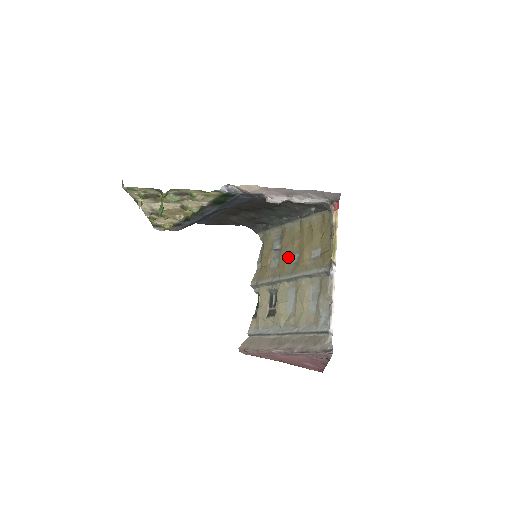
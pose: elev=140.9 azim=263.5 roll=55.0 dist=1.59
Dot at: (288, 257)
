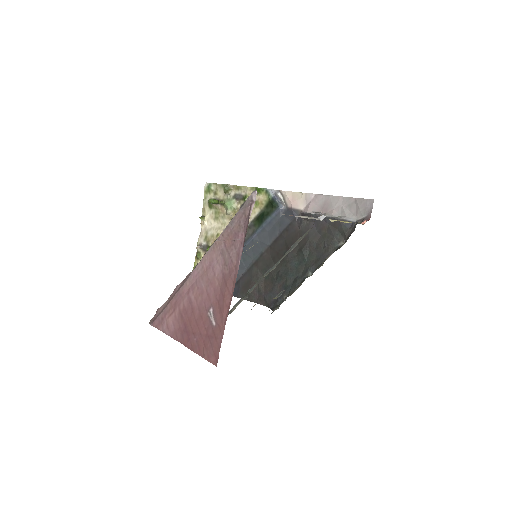
Dot at: occluded
